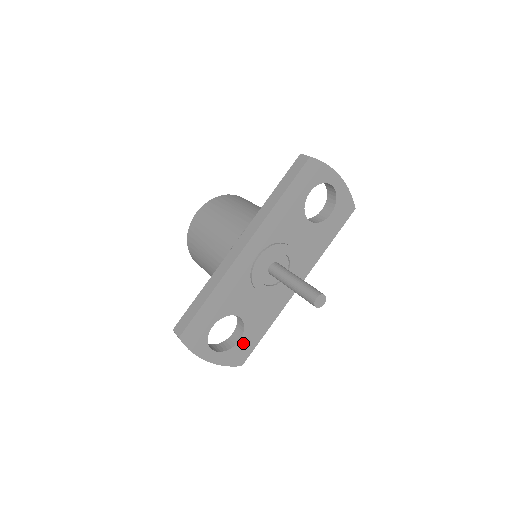
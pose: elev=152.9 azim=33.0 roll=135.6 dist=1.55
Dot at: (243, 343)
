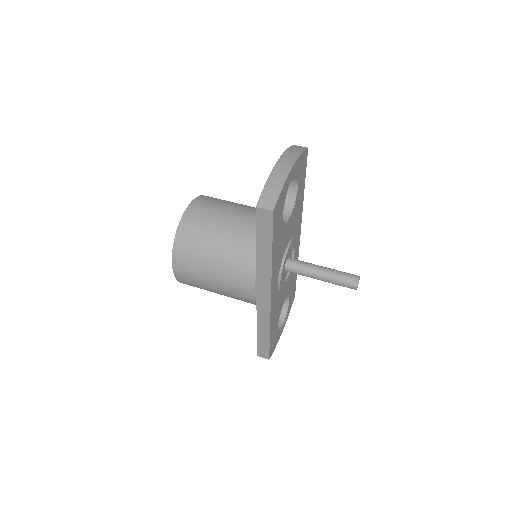
Dot at: (291, 296)
